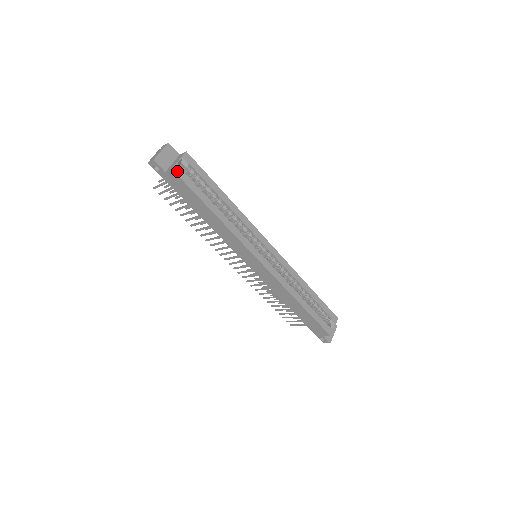
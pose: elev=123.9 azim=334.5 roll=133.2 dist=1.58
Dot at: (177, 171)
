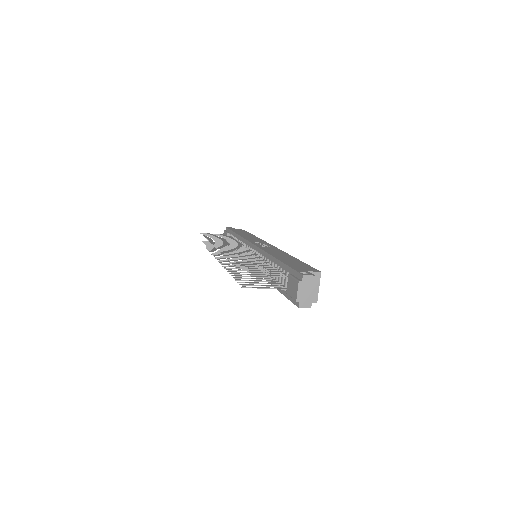
Dot at: (315, 298)
